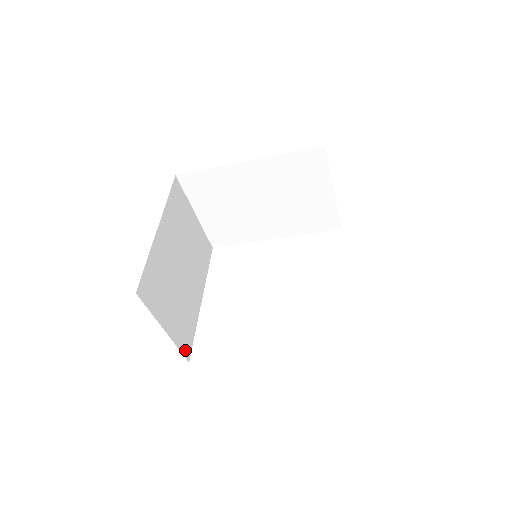
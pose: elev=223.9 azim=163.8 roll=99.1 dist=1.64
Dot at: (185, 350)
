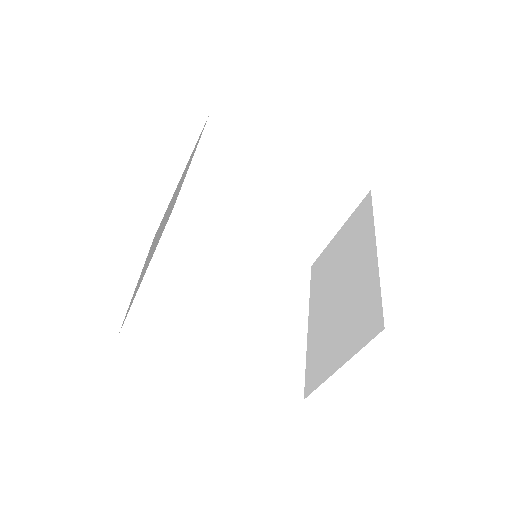
Dot at: (124, 319)
